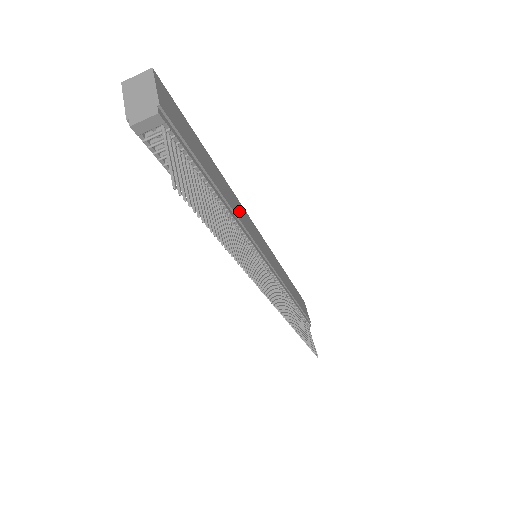
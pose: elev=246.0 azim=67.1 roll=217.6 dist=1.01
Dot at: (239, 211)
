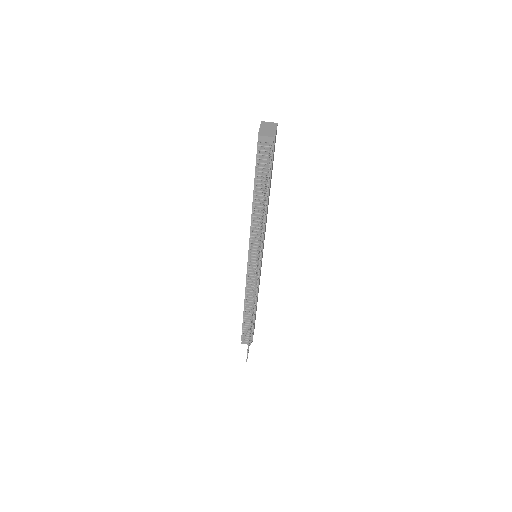
Dot at: (266, 219)
